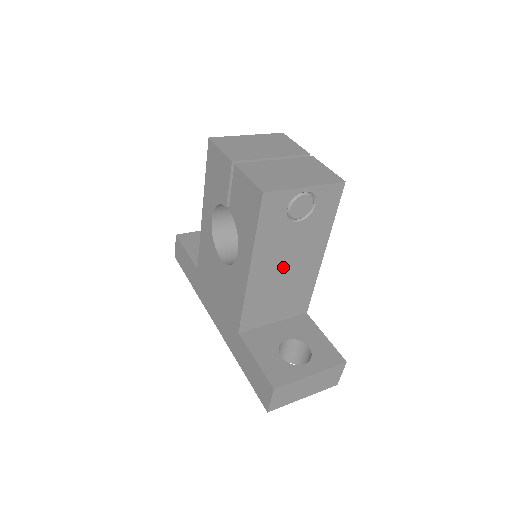
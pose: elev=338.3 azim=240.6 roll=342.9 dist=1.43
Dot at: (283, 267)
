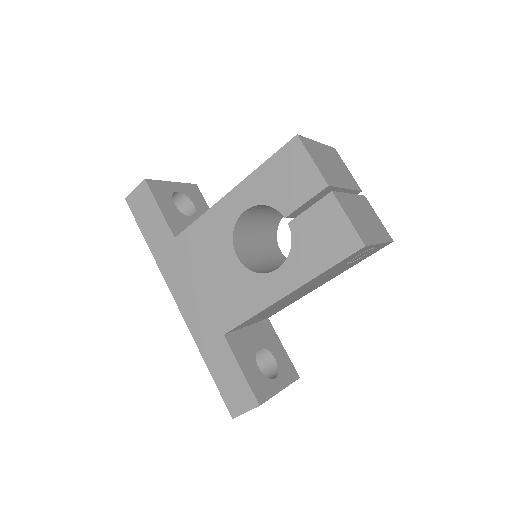
Dot at: (302, 291)
